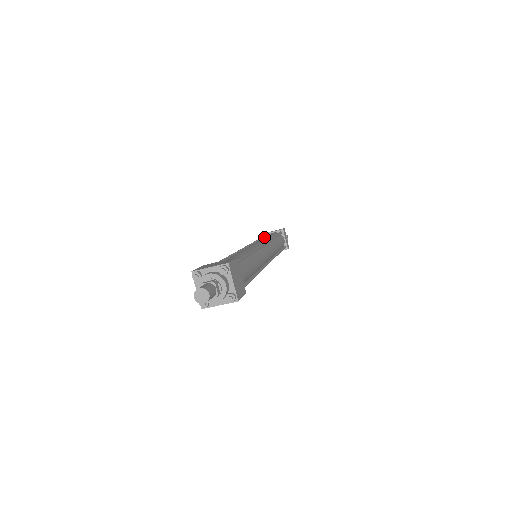
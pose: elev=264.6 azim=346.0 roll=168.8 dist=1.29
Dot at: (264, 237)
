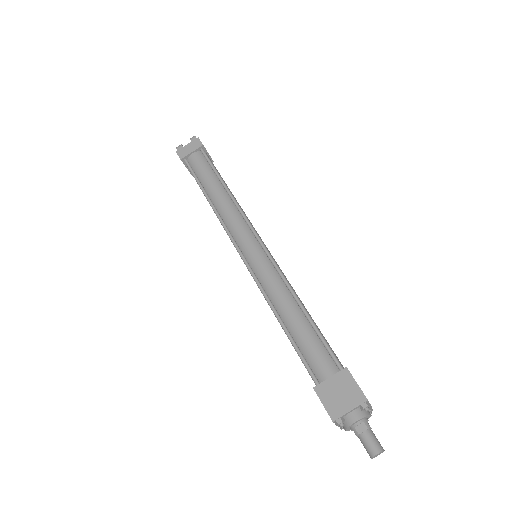
Dot at: (213, 192)
